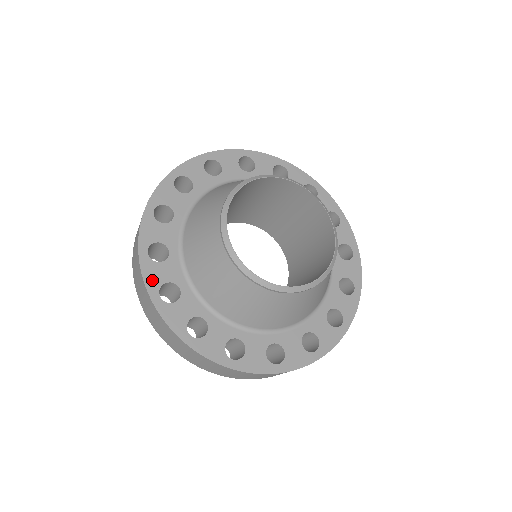
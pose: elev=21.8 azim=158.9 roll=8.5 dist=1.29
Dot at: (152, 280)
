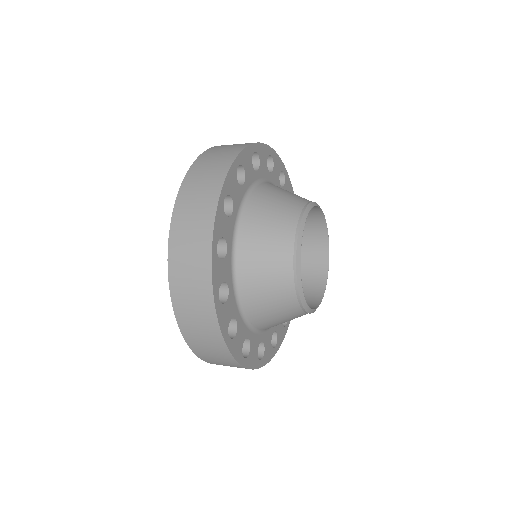
Dot at: (238, 353)
